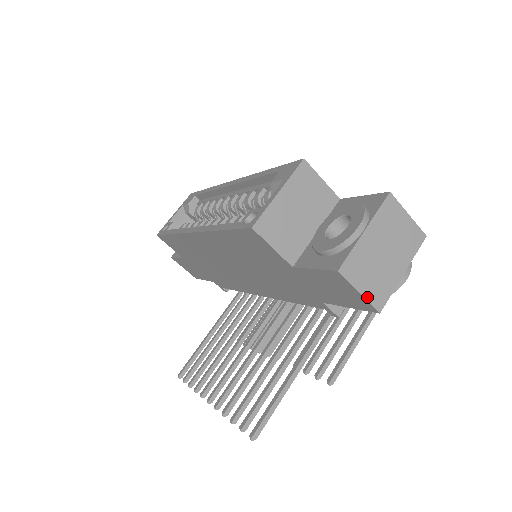
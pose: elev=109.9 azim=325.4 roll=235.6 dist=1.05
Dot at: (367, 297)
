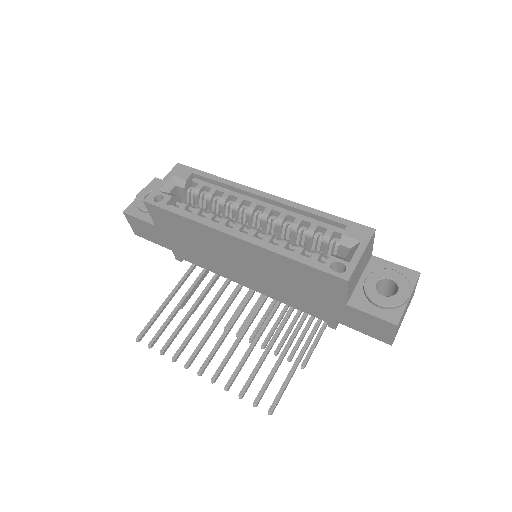
Dot at: (394, 338)
